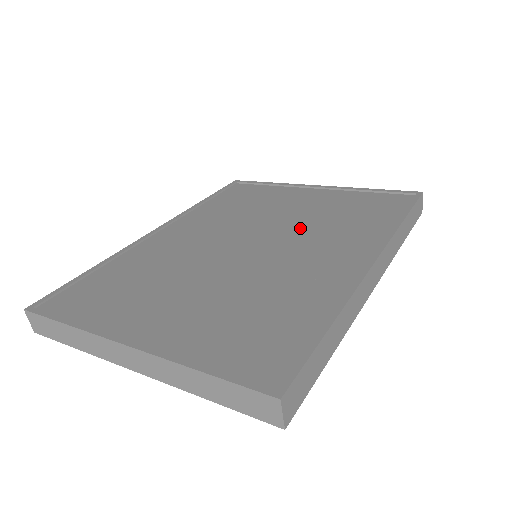
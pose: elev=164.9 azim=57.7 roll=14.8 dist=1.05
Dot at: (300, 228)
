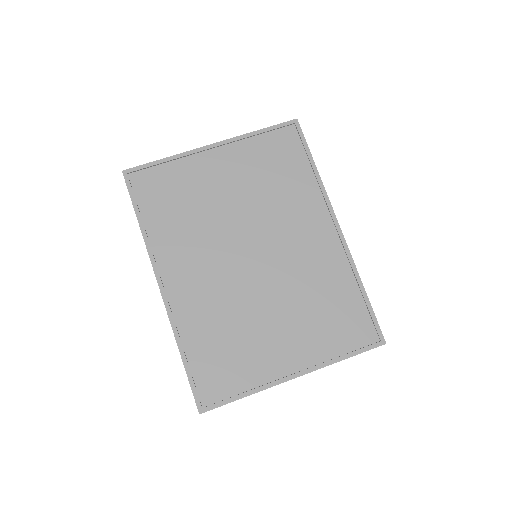
Dot at: (260, 214)
